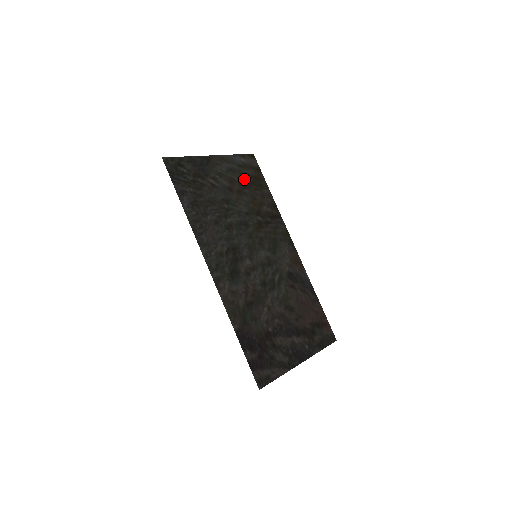
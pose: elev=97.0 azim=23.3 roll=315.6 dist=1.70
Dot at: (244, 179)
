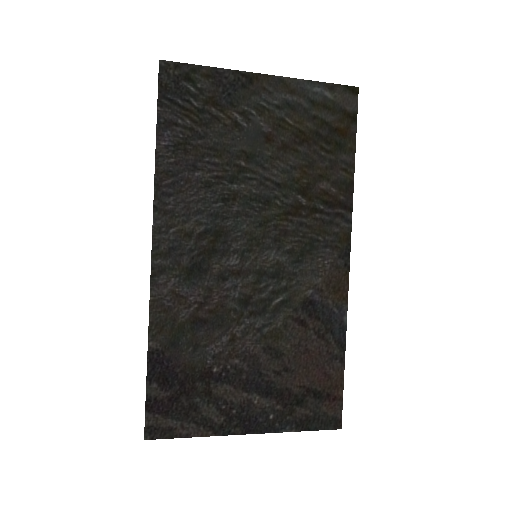
Dot at: (309, 127)
